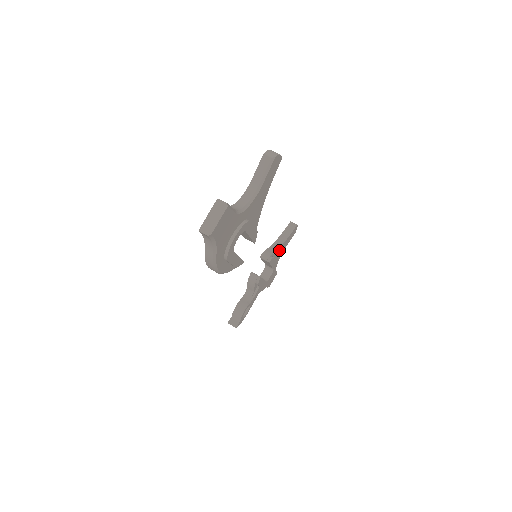
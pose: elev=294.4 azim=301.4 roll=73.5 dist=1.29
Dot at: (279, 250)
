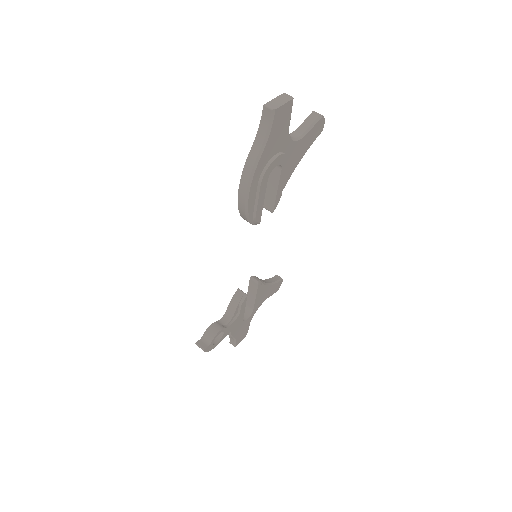
Dot at: (264, 290)
